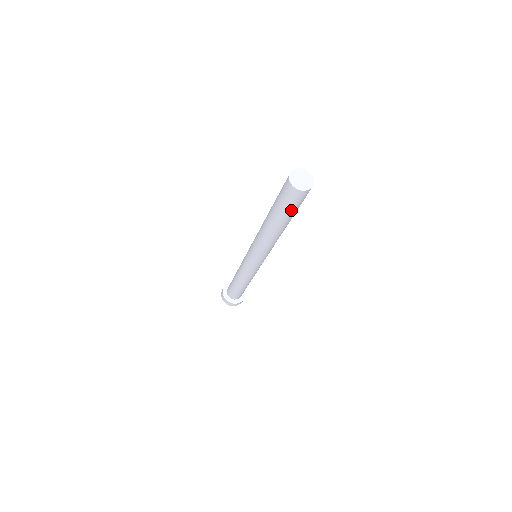
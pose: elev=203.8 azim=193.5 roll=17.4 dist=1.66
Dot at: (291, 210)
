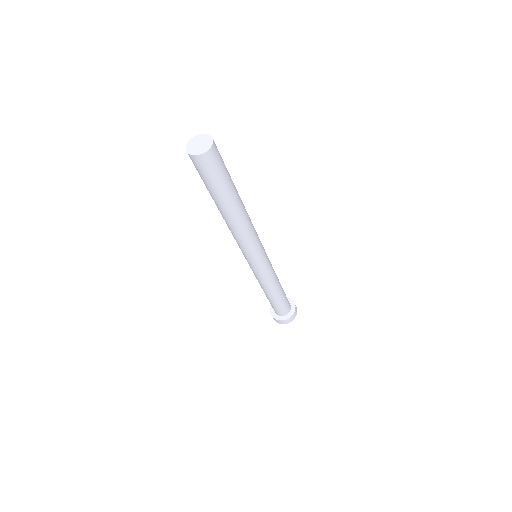
Dot at: (216, 183)
